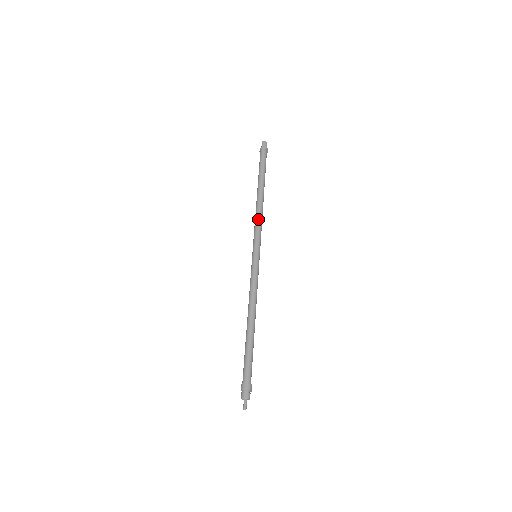
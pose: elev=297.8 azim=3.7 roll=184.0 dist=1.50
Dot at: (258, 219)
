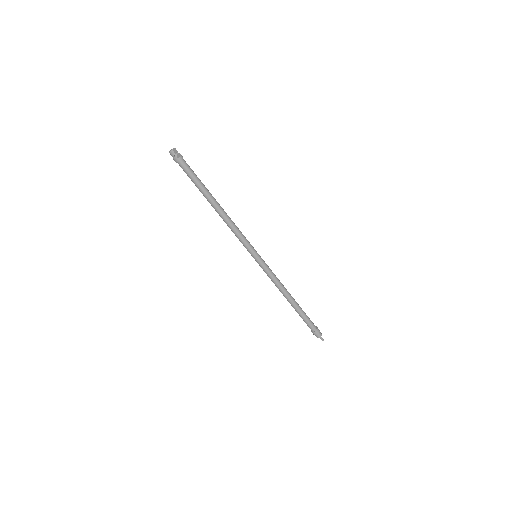
Dot at: (233, 231)
